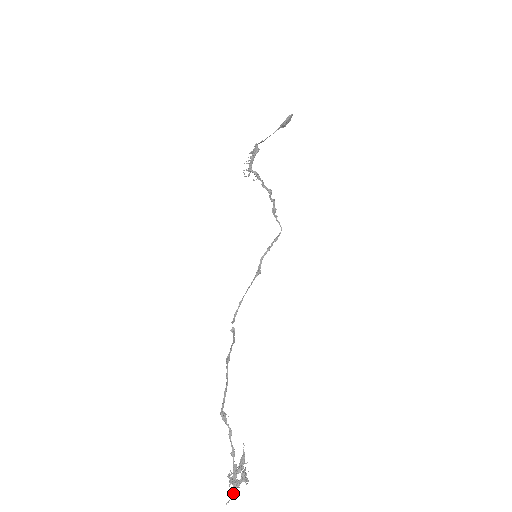
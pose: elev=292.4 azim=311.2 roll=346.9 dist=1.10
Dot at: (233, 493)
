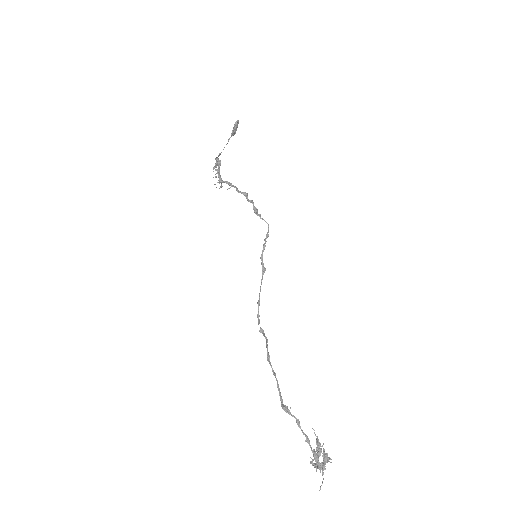
Dot at: occluded
